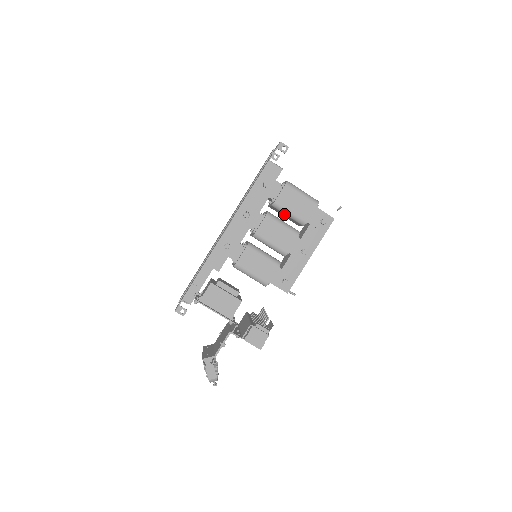
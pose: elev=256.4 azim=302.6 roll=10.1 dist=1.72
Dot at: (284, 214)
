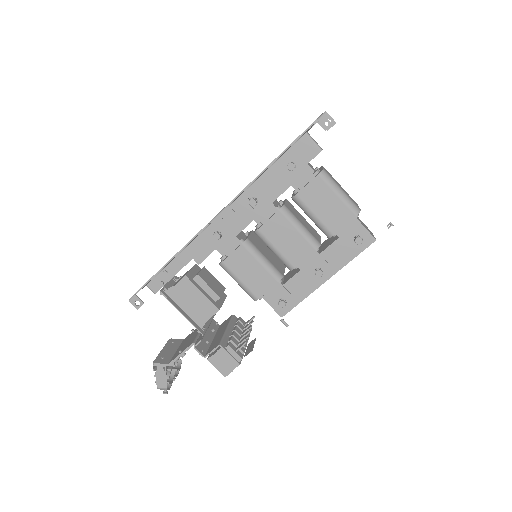
Dot at: (306, 214)
